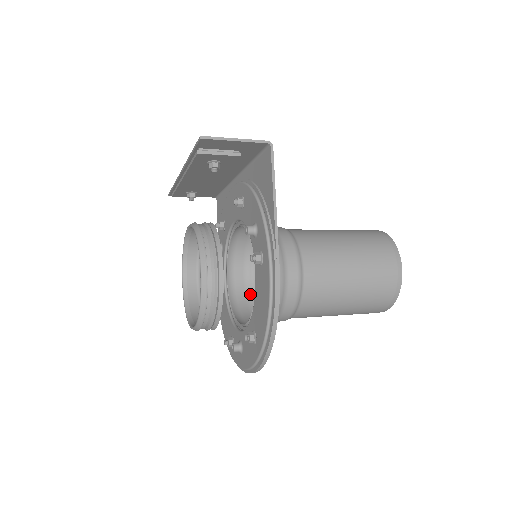
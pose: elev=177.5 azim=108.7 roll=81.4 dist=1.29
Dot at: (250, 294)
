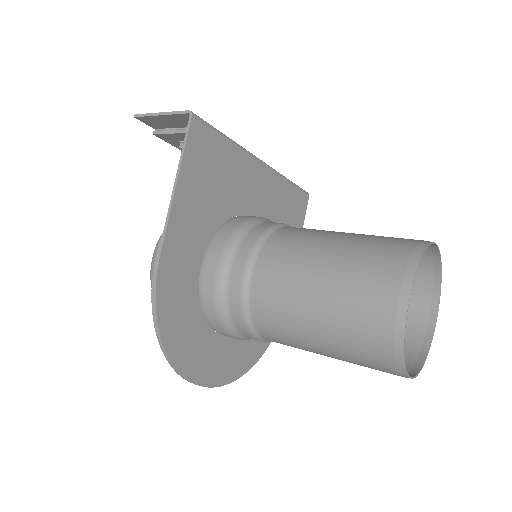
Dot at: occluded
